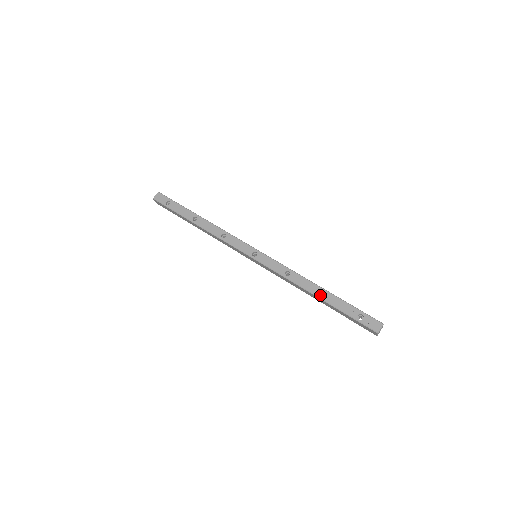
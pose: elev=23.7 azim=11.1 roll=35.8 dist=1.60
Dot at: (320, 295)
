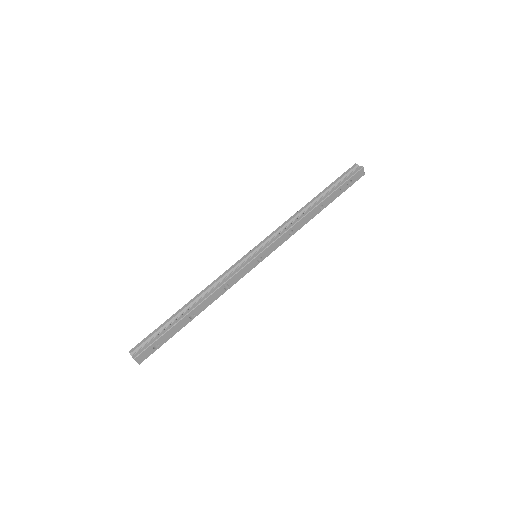
Dot at: (318, 208)
